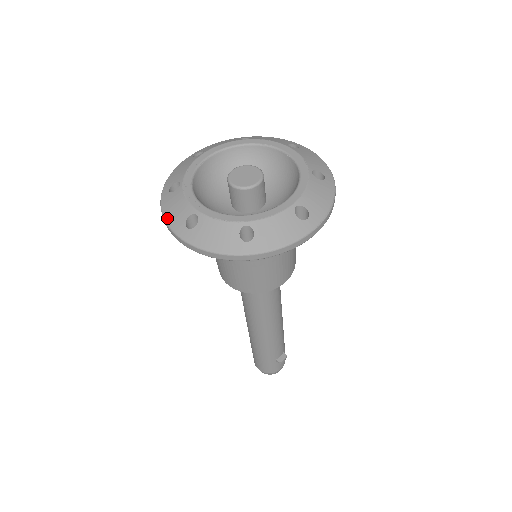
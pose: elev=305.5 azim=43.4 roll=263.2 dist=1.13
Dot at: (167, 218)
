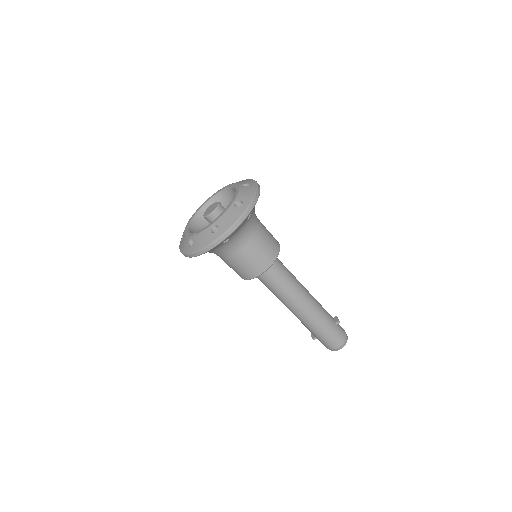
Dot at: (204, 246)
